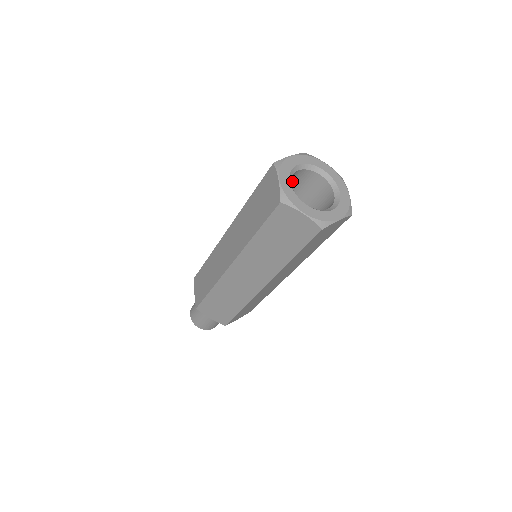
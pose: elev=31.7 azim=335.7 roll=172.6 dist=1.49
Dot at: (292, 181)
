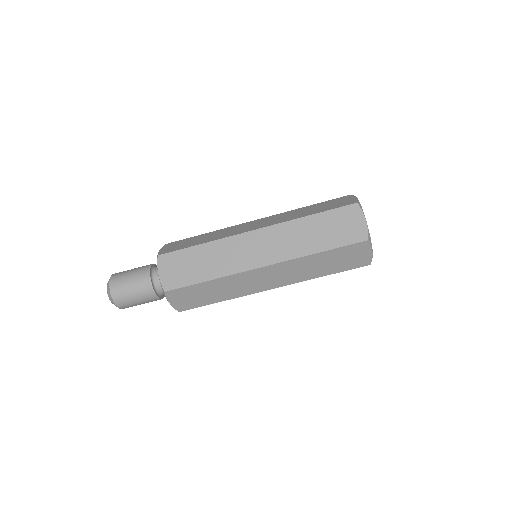
Dot at: occluded
